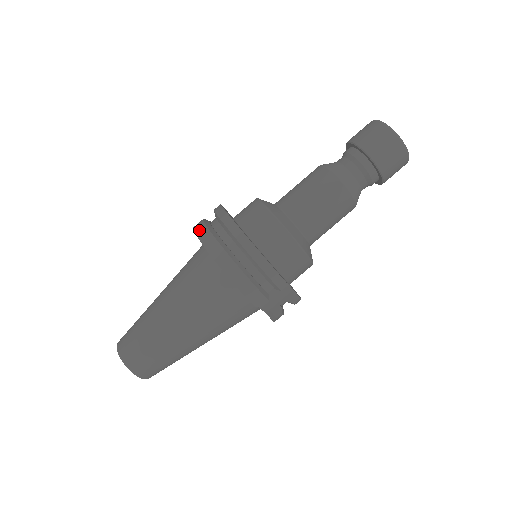
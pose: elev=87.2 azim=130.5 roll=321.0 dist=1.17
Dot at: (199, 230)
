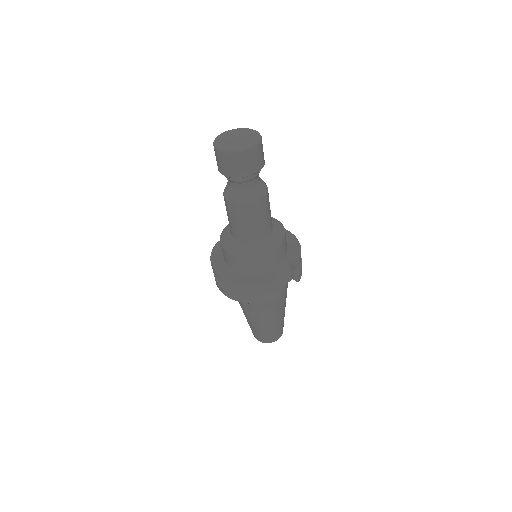
Dot at: (216, 284)
